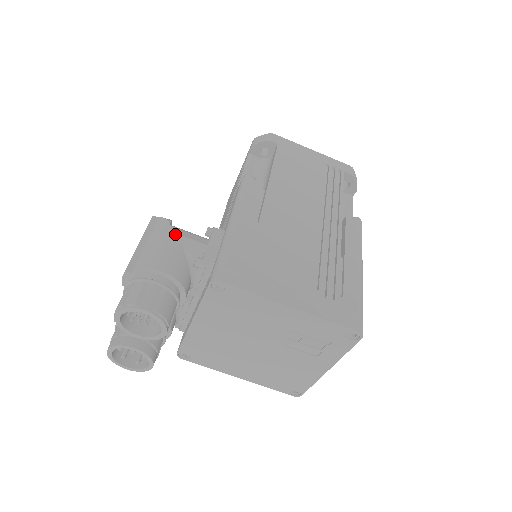
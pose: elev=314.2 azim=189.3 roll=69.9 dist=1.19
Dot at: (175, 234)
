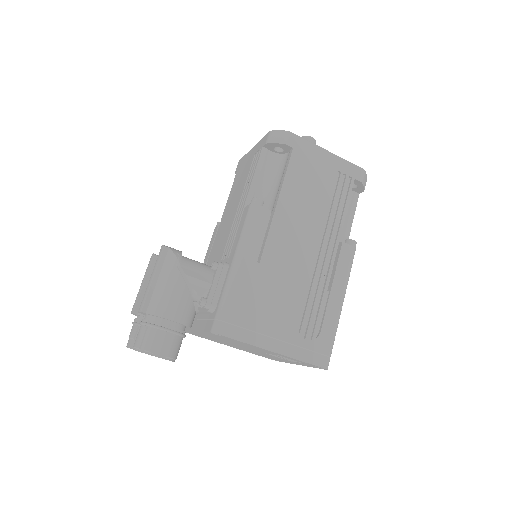
Dot at: (184, 278)
